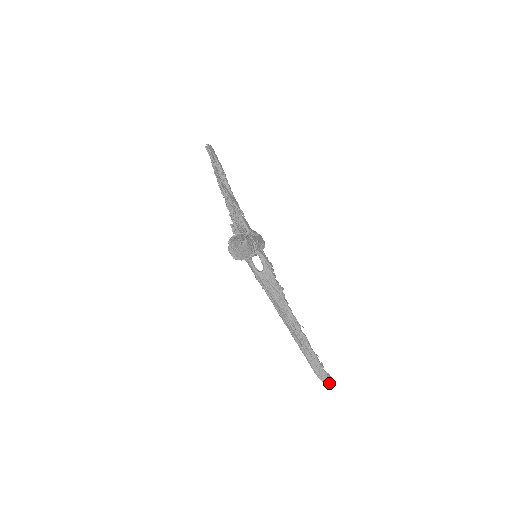
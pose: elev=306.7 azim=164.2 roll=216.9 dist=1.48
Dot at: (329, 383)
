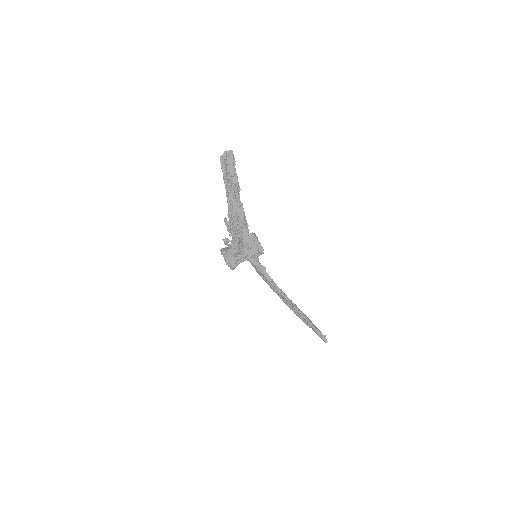
Dot at: (323, 340)
